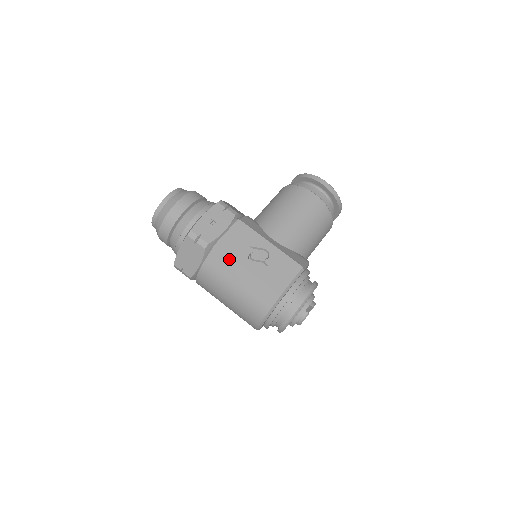
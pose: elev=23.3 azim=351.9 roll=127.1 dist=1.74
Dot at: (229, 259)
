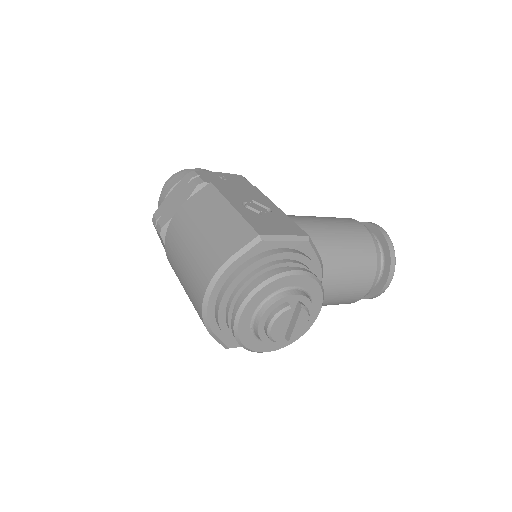
Dot at: (218, 195)
